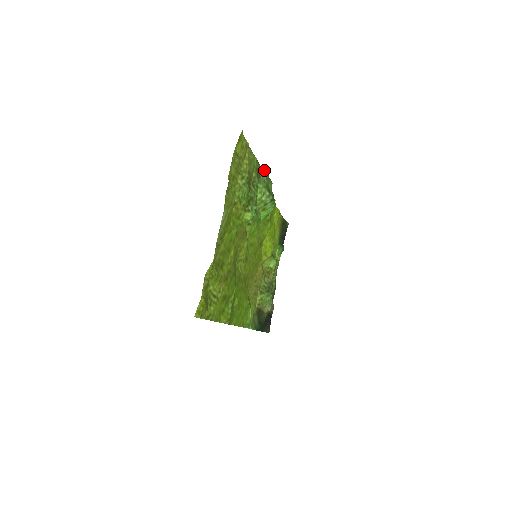
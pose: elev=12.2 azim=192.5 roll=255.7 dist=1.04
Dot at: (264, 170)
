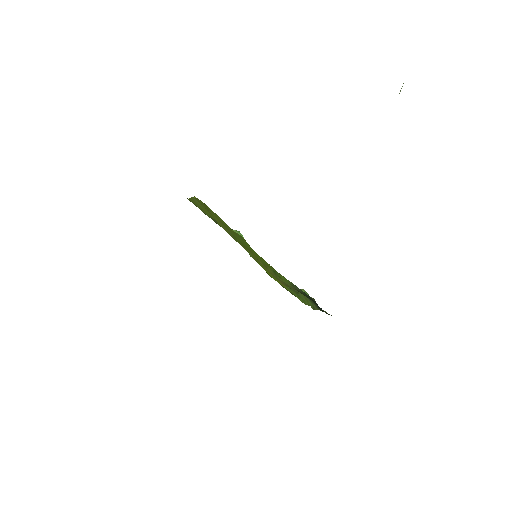
Dot at: occluded
